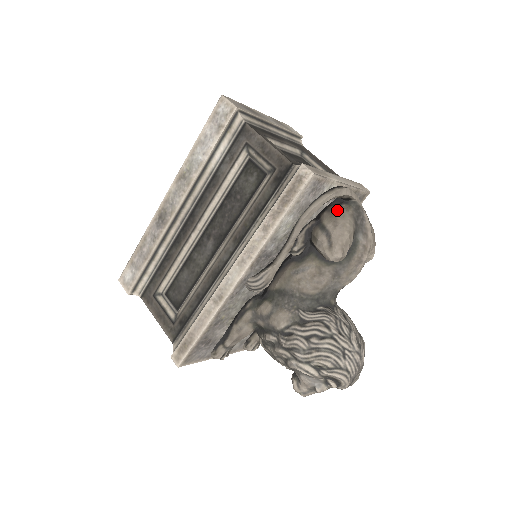
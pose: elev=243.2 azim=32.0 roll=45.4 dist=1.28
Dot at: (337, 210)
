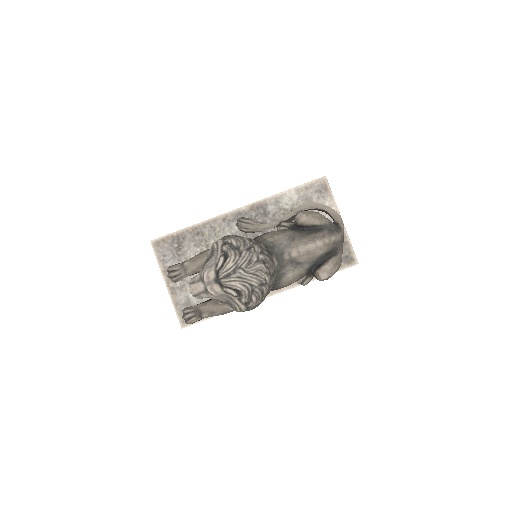
Dot at: occluded
